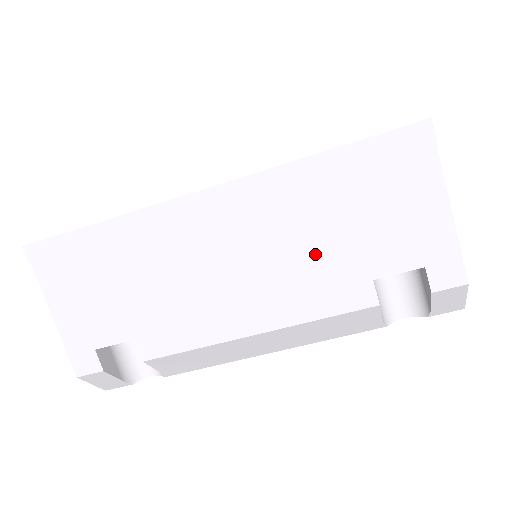
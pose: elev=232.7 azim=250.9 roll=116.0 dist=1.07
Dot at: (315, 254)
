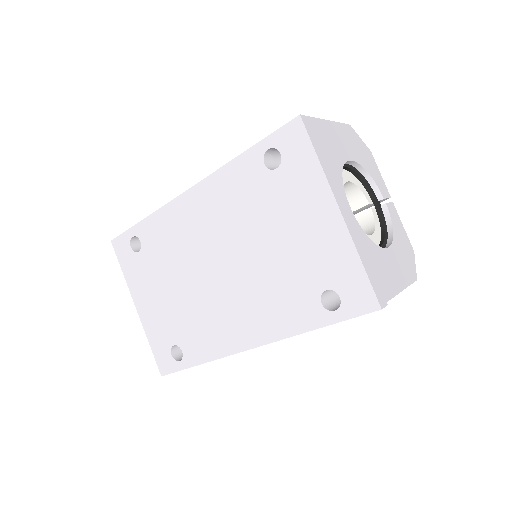
Dot at: occluded
